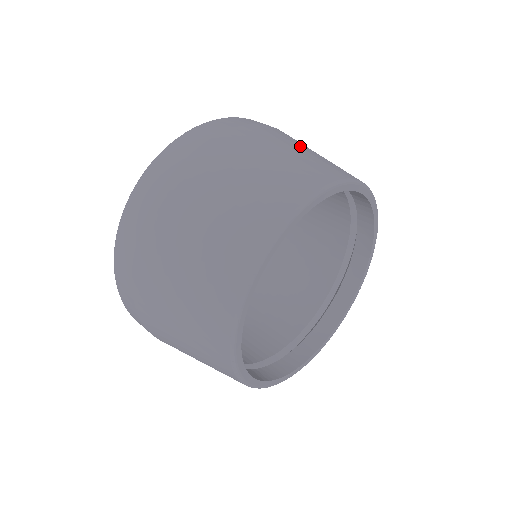
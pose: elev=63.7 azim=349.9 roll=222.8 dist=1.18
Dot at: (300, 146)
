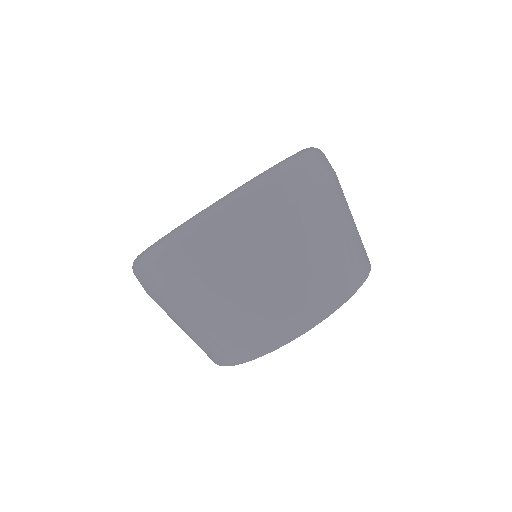
Dot at: occluded
